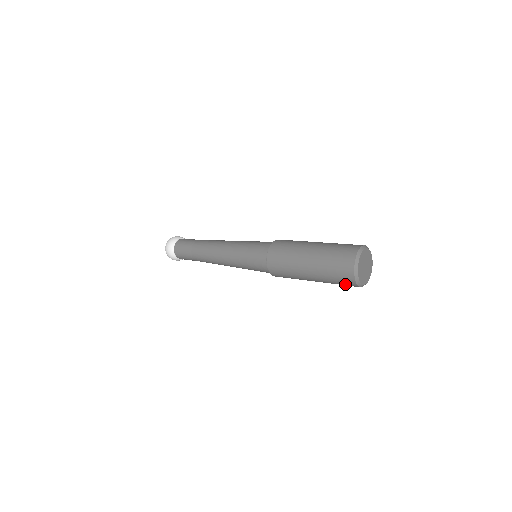
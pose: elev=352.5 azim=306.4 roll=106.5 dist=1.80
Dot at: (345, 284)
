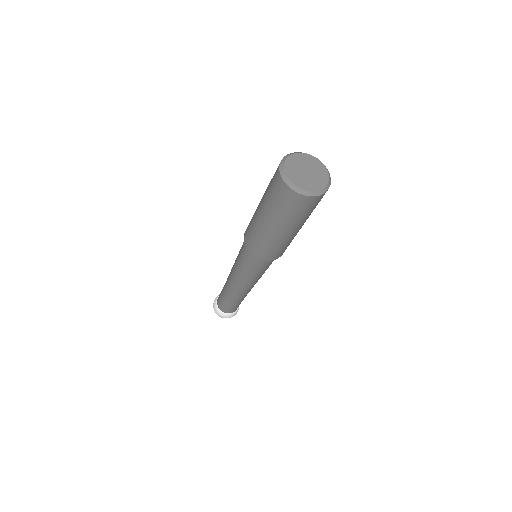
Dot at: (296, 205)
